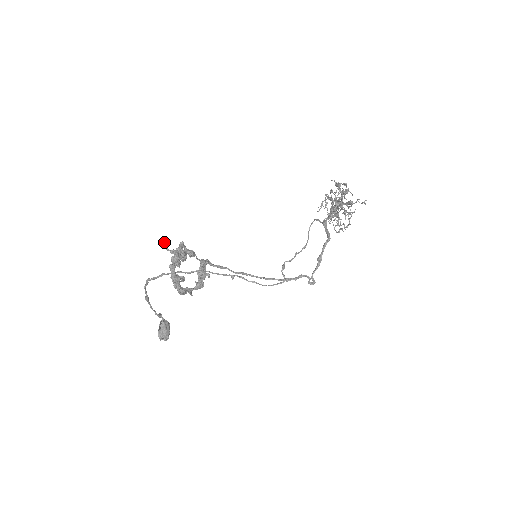
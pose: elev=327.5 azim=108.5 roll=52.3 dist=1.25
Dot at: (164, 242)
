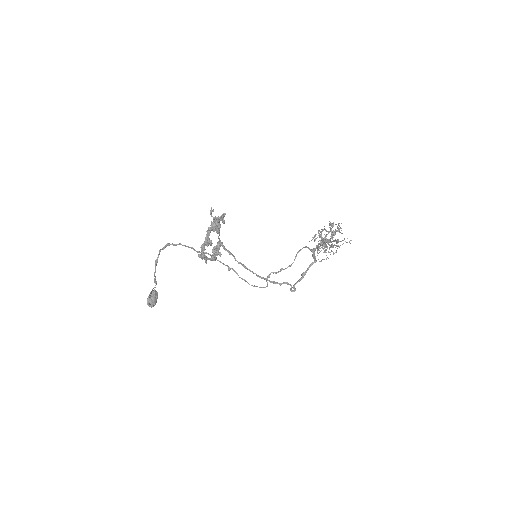
Dot at: occluded
